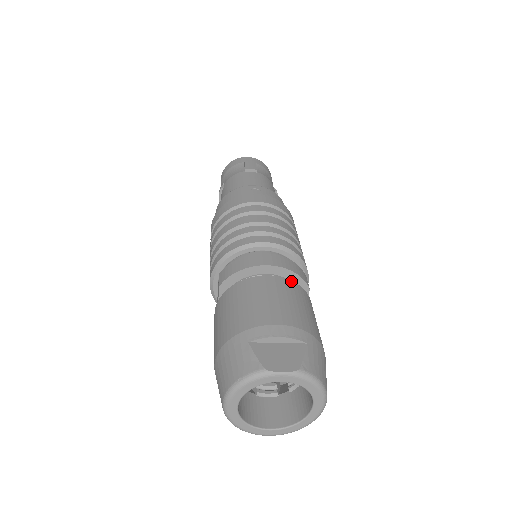
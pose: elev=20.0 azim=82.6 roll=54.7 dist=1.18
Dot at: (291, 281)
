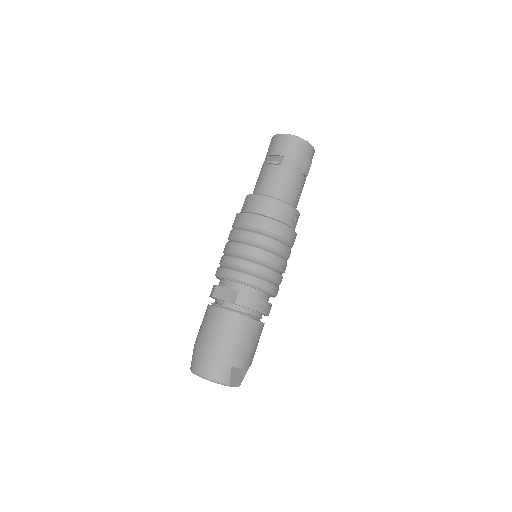
Dot at: occluded
